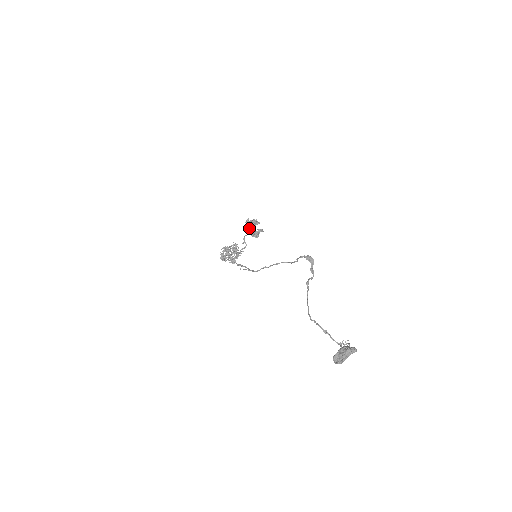
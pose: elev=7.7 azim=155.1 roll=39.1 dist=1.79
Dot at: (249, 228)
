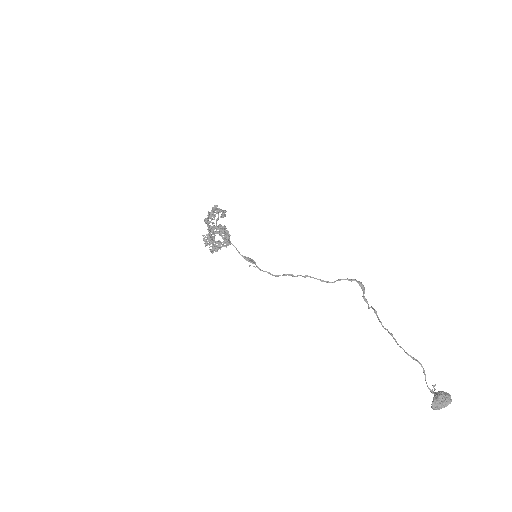
Dot at: (208, 216)
